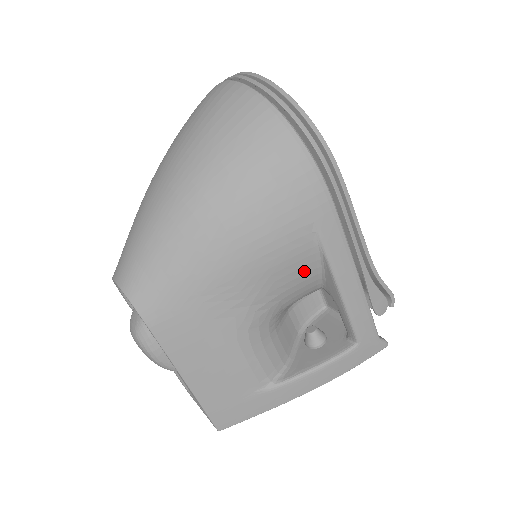
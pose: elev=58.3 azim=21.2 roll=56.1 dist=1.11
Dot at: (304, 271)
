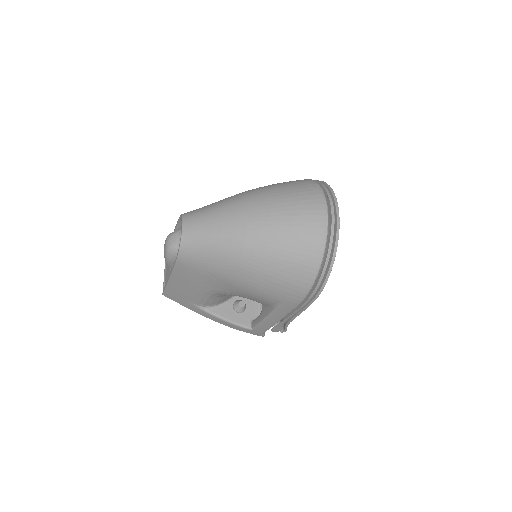
Dot at: (261, 302)
